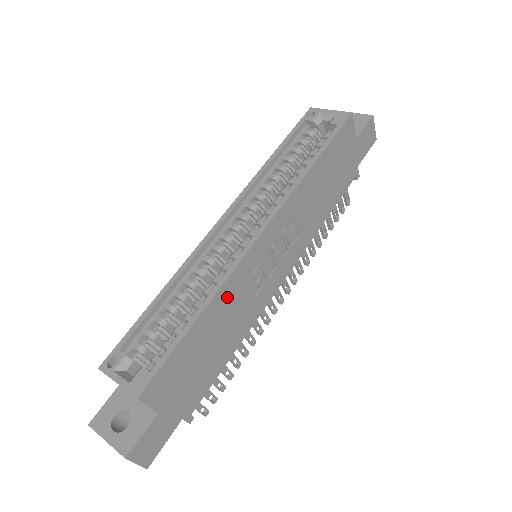
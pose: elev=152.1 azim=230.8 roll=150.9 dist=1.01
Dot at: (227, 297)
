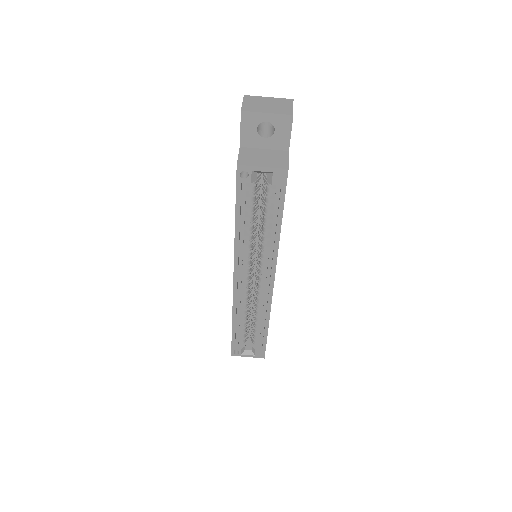
Dot at: occluded
